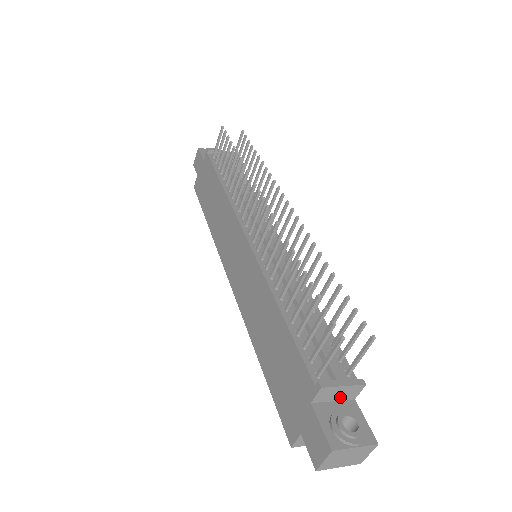
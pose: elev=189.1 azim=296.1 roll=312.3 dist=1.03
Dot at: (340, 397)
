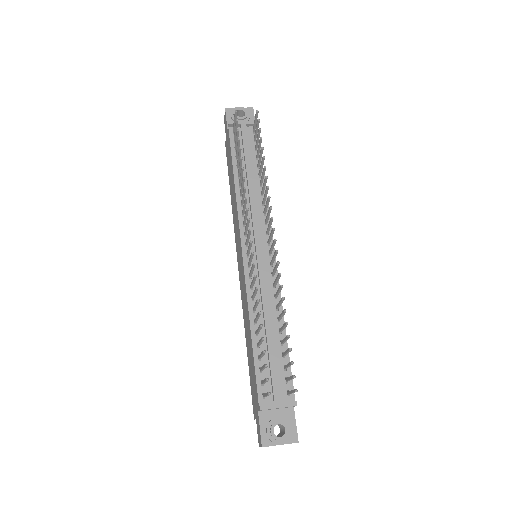
Dot at: (280, 408)
